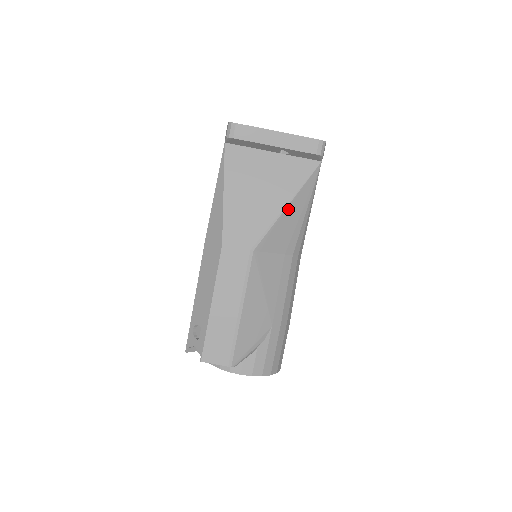
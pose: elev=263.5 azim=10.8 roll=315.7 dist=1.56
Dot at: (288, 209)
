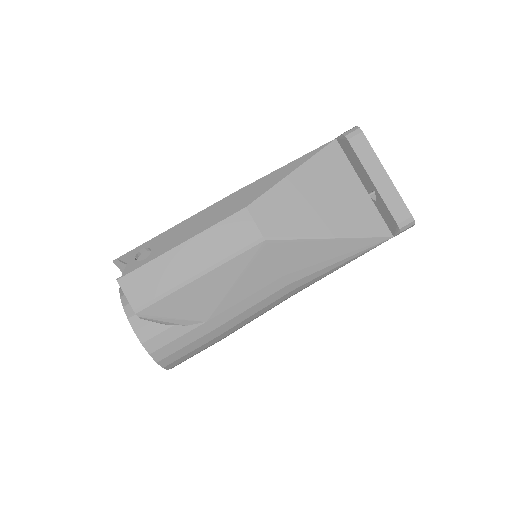
Dot at: (328, 241)
